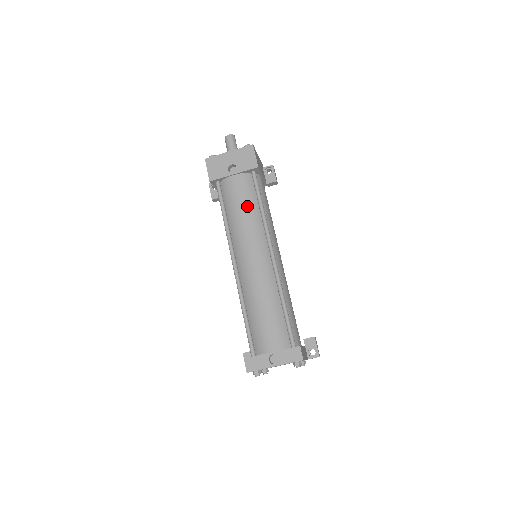
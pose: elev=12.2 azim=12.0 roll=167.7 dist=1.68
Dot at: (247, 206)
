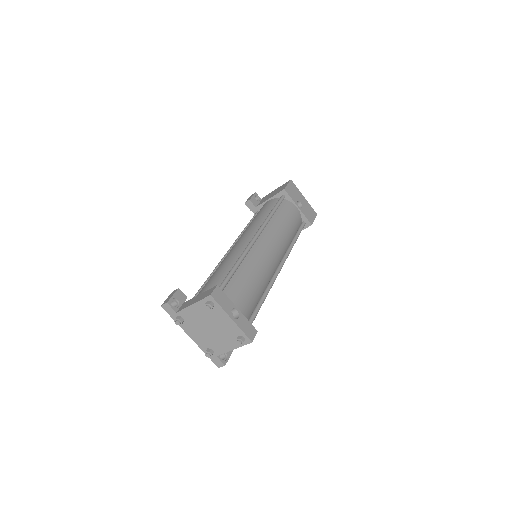
Dot at: (291, 228)
